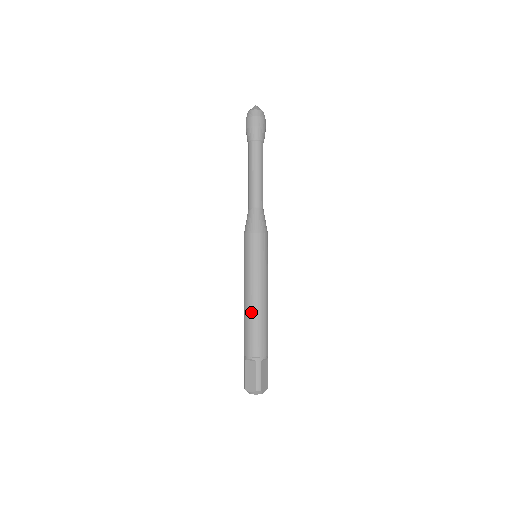
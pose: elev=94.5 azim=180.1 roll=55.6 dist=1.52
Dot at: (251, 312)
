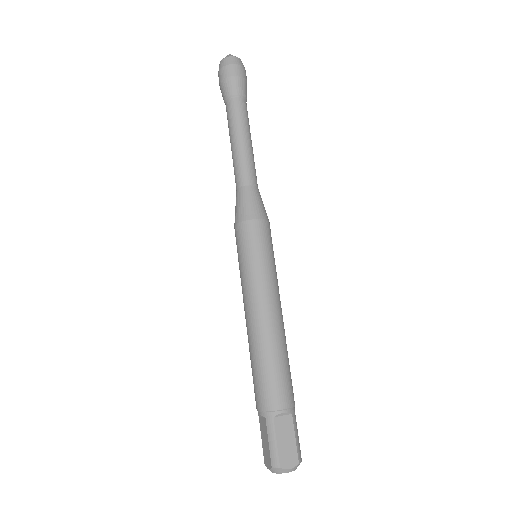
Dot at: (250, 341)
